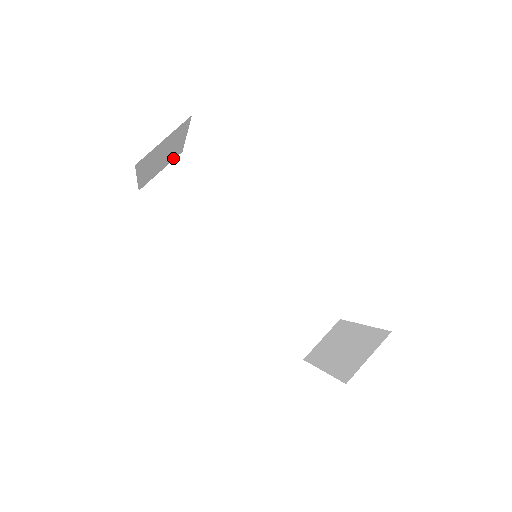
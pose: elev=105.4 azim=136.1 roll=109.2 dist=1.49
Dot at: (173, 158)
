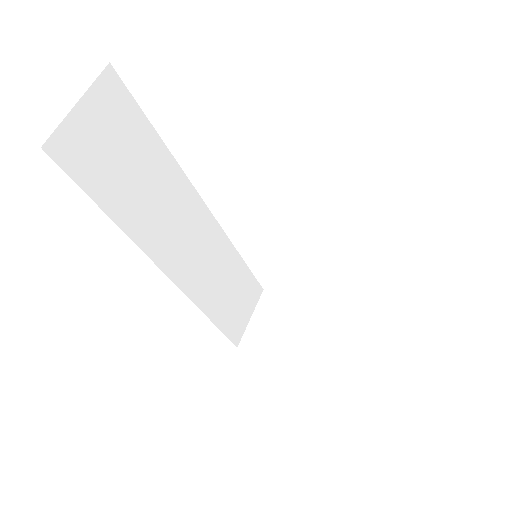
Dot at: occluded
